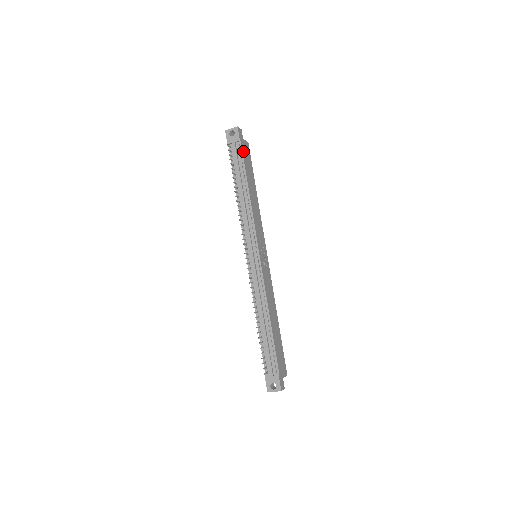
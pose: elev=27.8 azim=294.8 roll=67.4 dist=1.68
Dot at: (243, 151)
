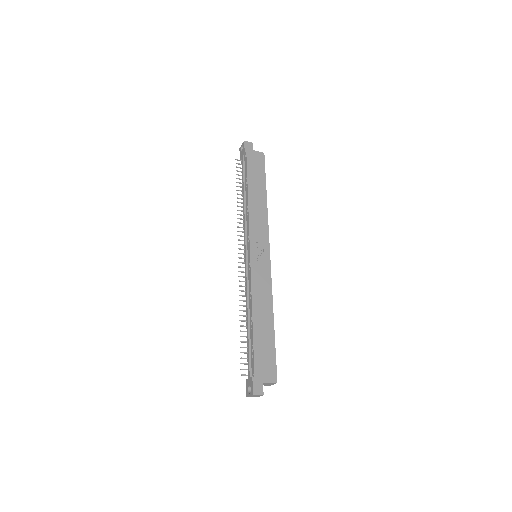
Dot at: (249, 160)
